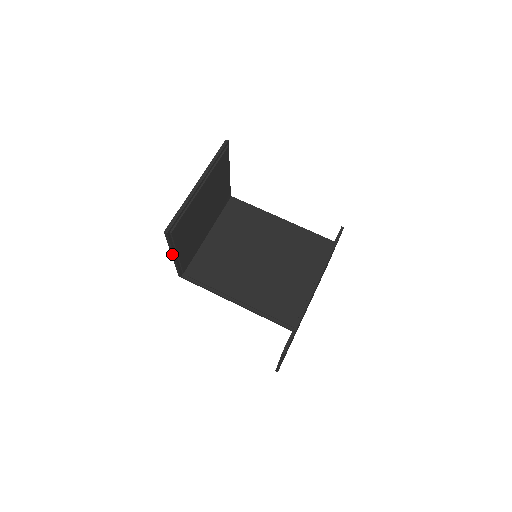
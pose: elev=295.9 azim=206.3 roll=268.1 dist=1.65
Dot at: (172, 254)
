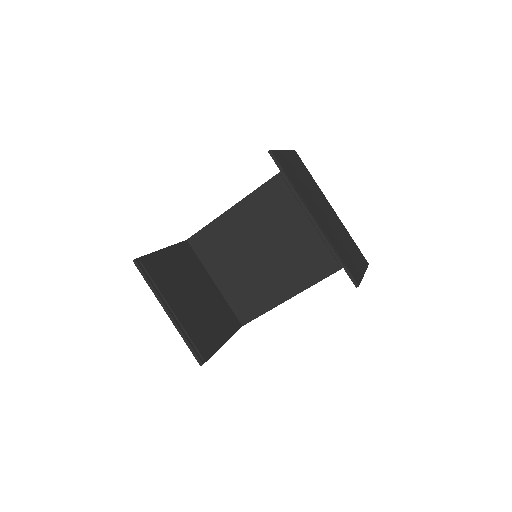
Dot at: (221, 346)
